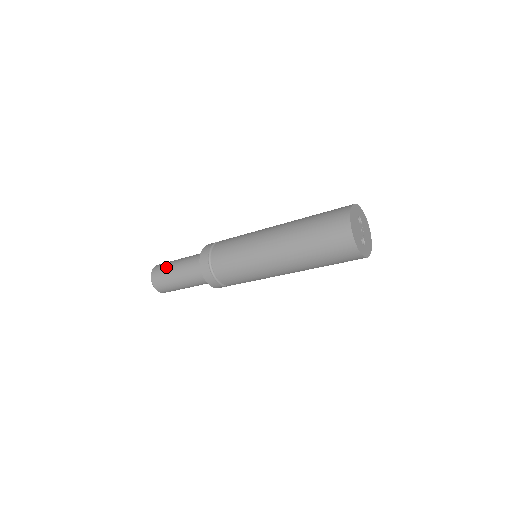
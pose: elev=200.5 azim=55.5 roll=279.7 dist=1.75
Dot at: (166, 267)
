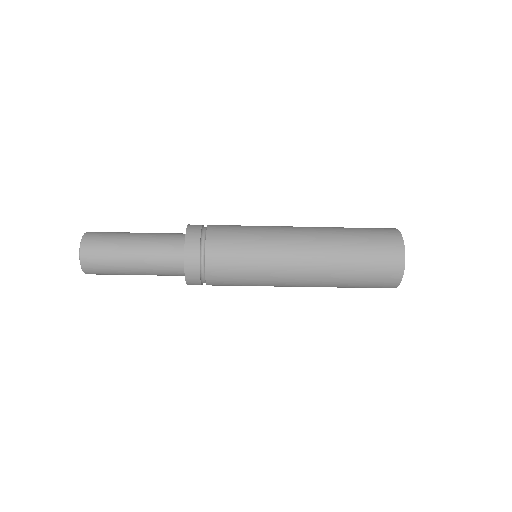
Dot at: (111, 252)
